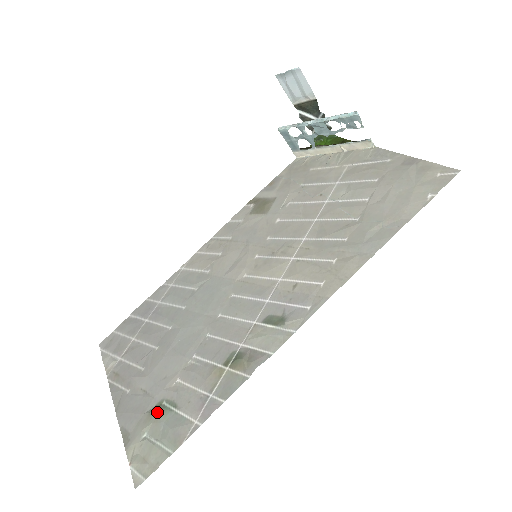
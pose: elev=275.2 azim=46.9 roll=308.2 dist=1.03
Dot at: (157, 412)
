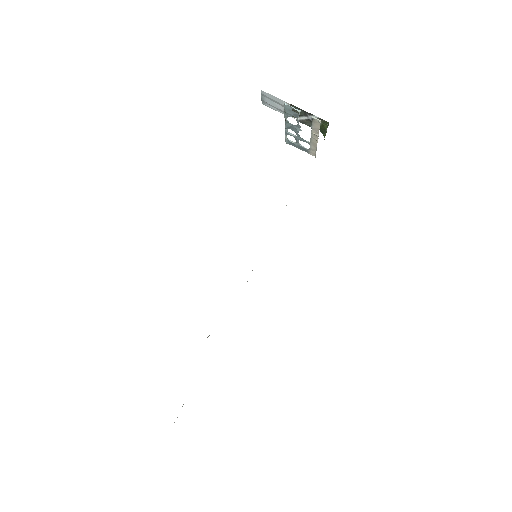
Dot at: occluded
